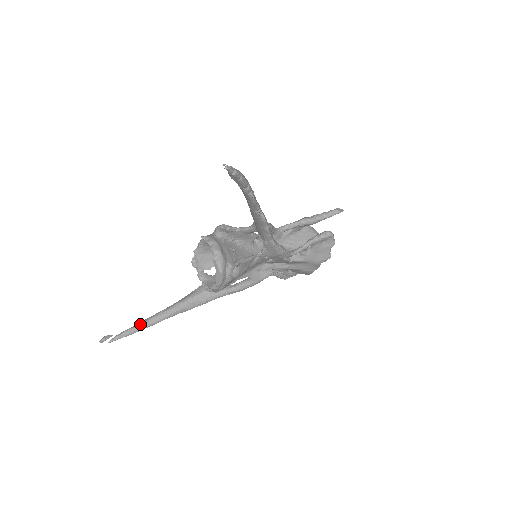
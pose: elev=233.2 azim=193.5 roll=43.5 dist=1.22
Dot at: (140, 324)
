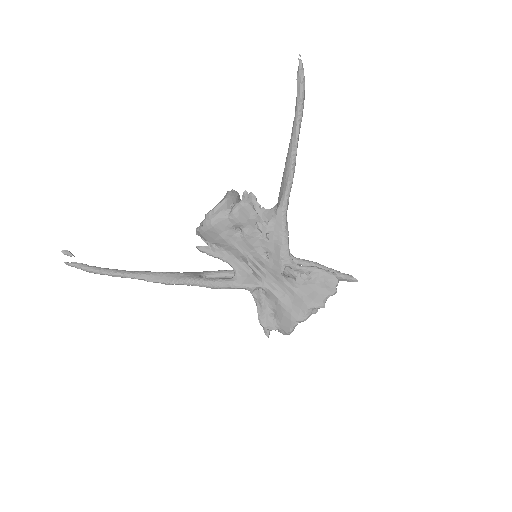
Dot at: (105, 268)
